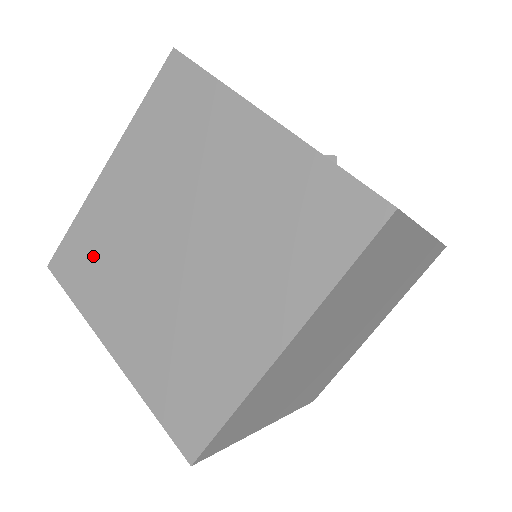
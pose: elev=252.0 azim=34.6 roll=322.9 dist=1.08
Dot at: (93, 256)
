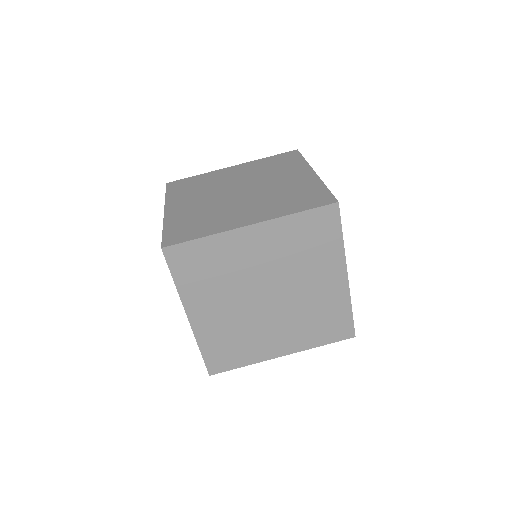
Dot at: (194, 185)
